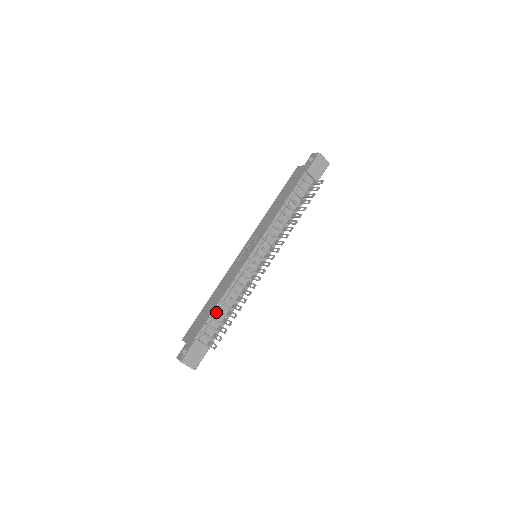
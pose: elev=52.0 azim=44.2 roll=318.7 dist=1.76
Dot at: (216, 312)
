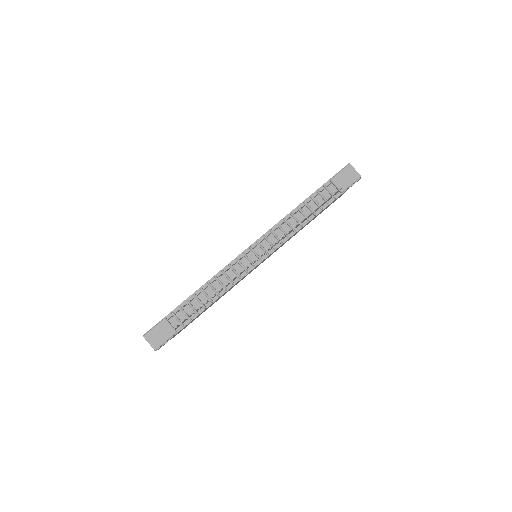
Dot at: (194, 298)
